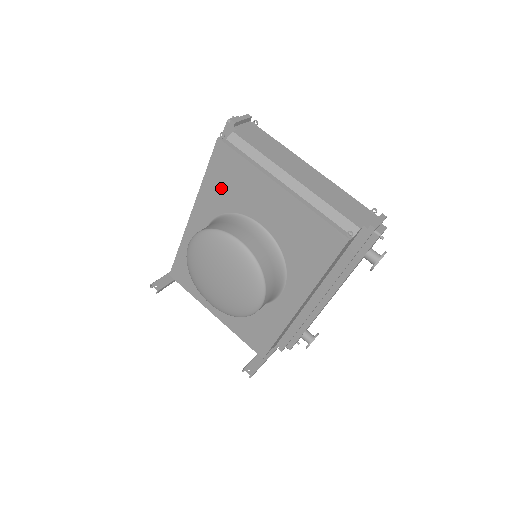
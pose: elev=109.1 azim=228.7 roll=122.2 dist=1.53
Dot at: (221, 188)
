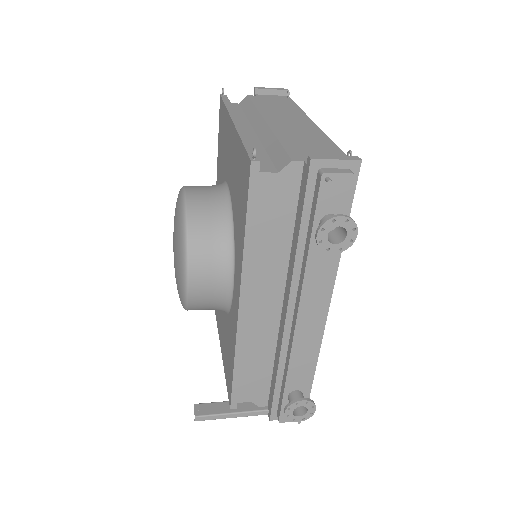
Dot at: (221, 155)
